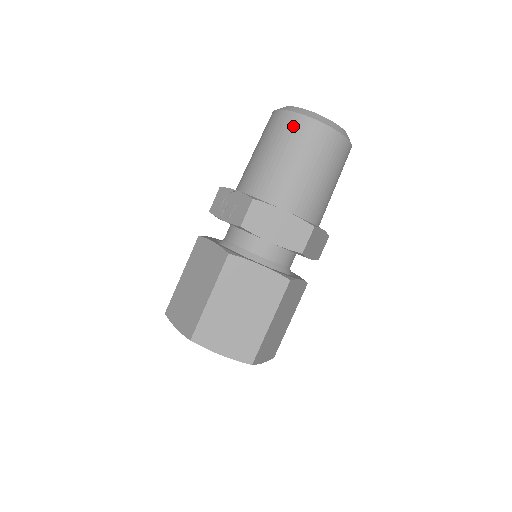
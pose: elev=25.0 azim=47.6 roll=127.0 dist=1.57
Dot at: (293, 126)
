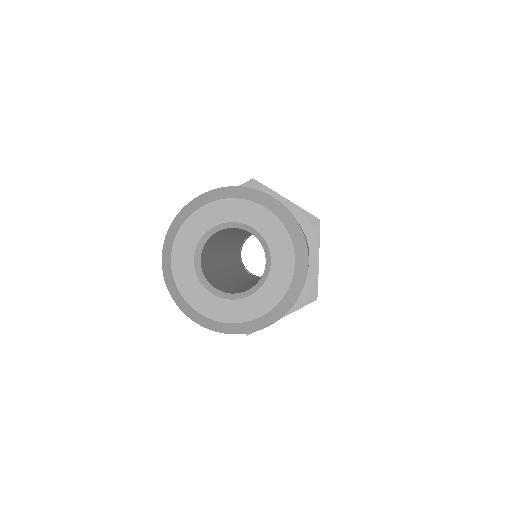
Dot at: occluded
